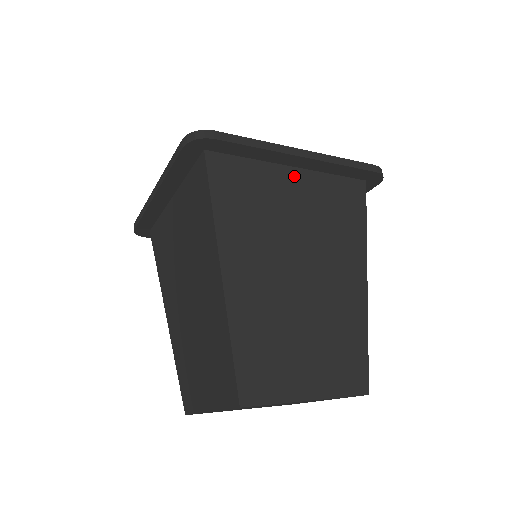
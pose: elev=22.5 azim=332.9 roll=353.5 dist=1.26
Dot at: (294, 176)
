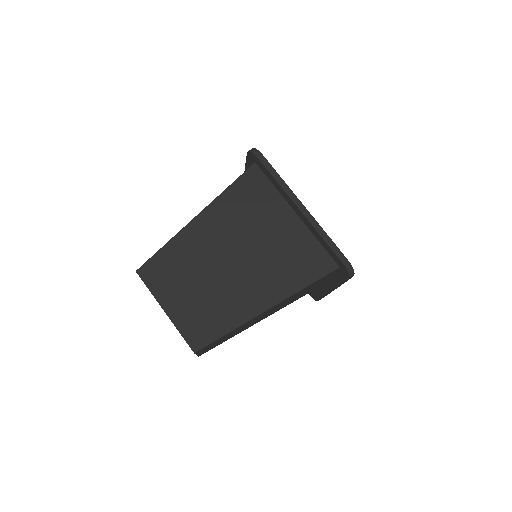
Dot at: (291, 218)
